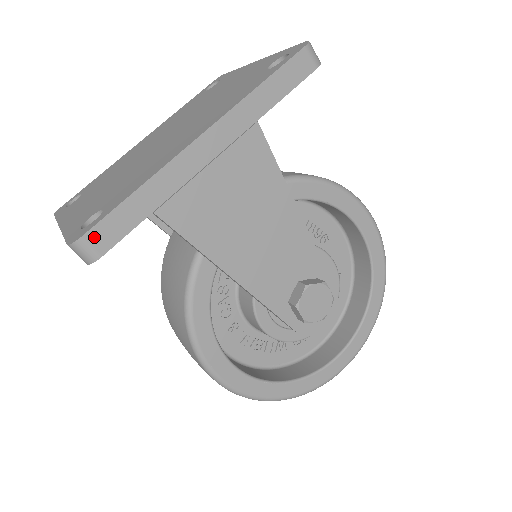
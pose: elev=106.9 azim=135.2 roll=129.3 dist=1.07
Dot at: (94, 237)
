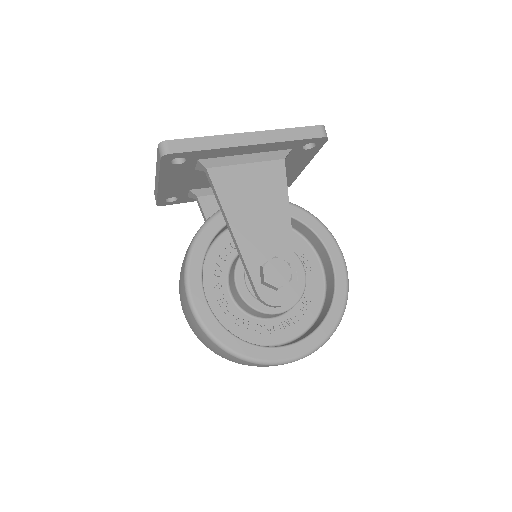
Dot at: (172, 144)
